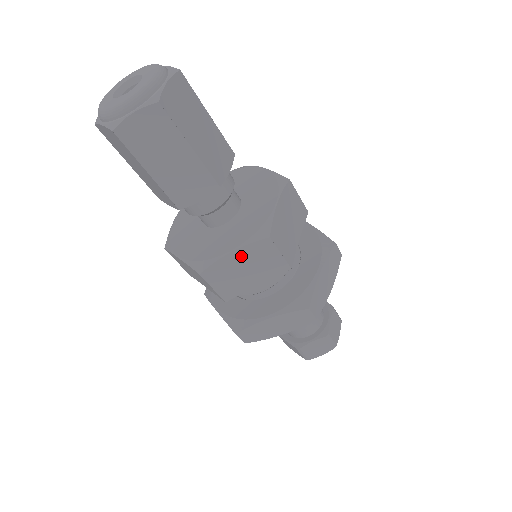
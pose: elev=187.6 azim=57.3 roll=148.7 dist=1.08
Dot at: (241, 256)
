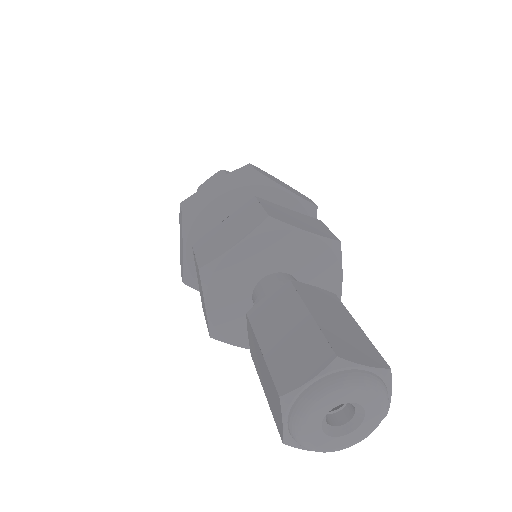
Dot at: occluded
